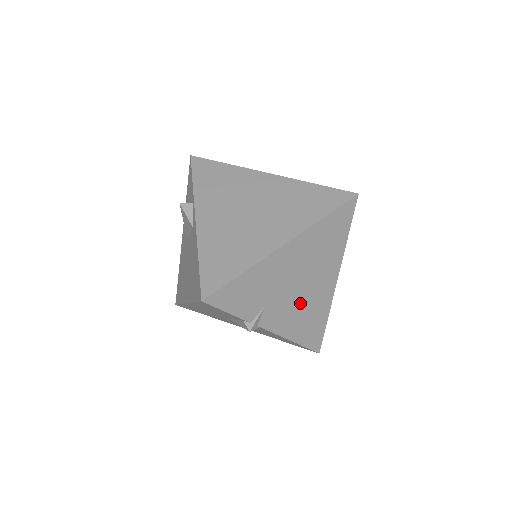
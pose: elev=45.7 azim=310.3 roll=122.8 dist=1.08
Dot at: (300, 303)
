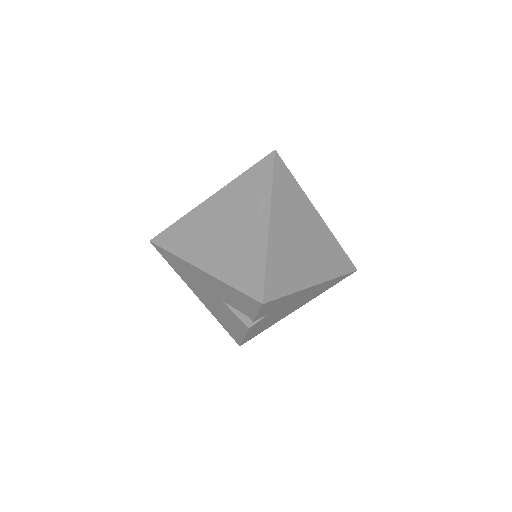
Dot at: (275, 317)
